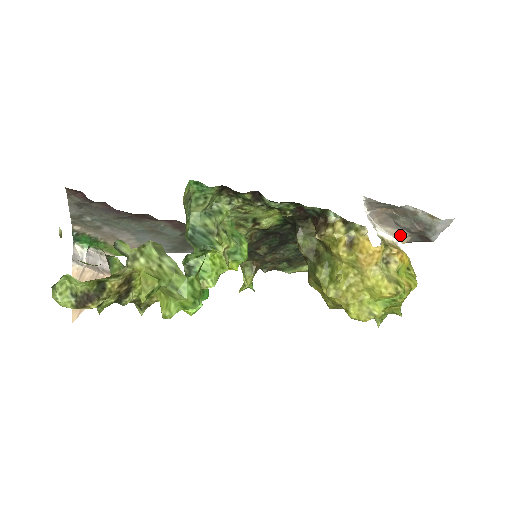
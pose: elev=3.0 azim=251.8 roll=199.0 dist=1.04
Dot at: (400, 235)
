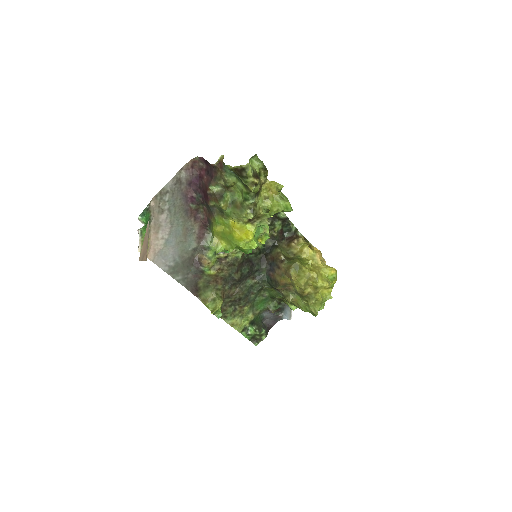
Dot at: occluded
